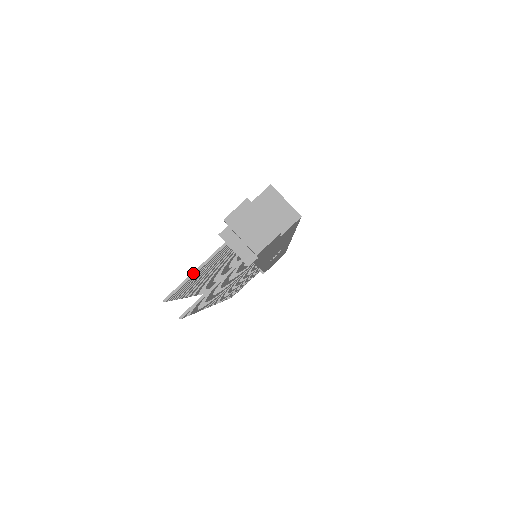
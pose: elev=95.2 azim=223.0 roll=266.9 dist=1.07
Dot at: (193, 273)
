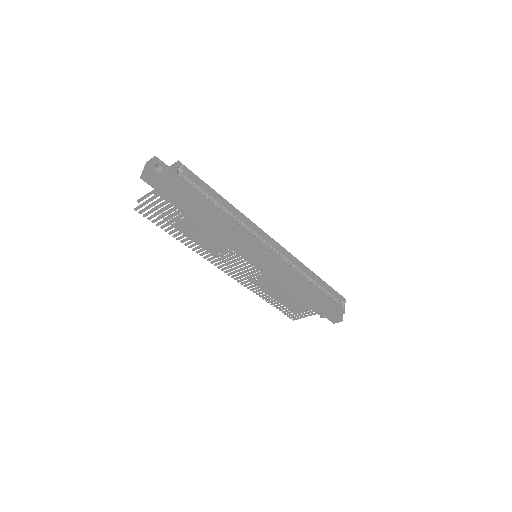
Dot at: (148, 193)
